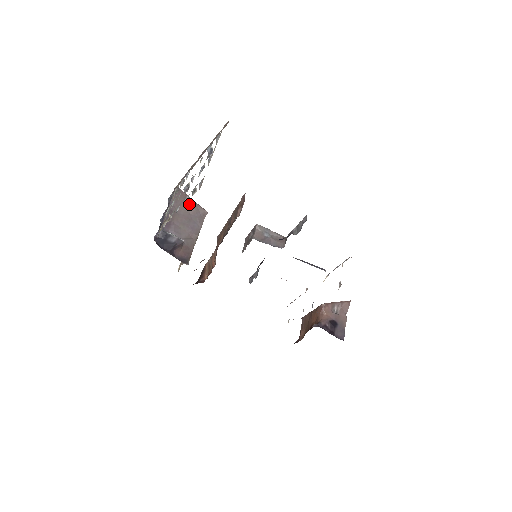
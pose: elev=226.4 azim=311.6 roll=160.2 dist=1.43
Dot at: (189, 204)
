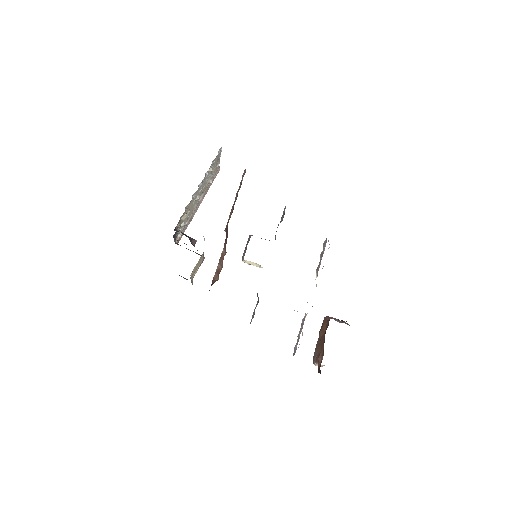
Dot at: occluded
